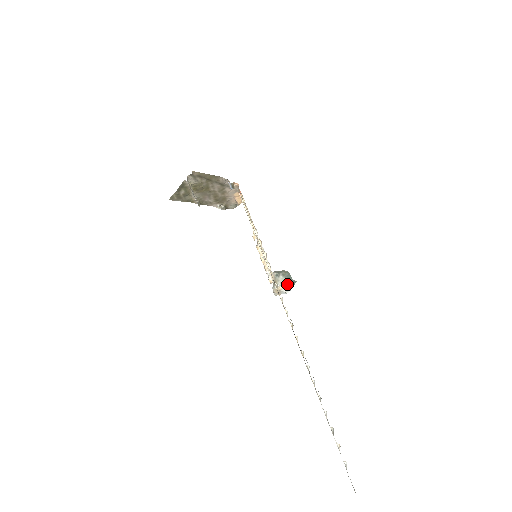
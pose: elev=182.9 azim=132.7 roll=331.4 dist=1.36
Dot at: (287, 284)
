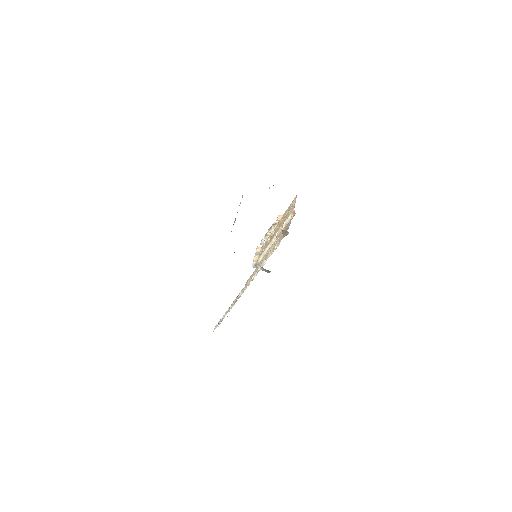
Dot at: occluded
